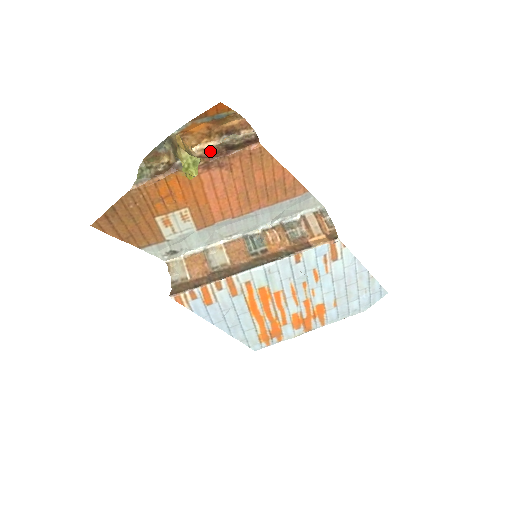
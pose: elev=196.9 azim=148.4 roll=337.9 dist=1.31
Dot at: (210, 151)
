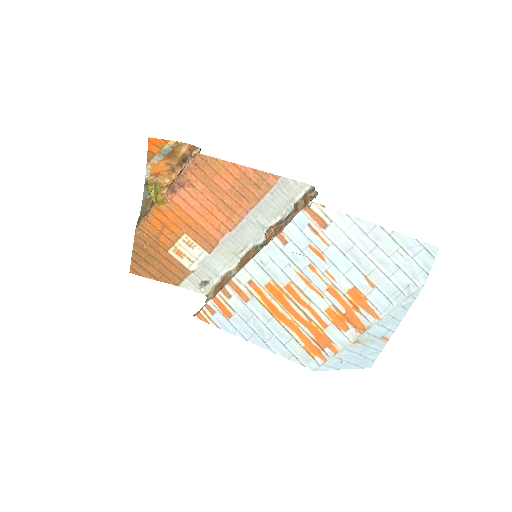
Dot at: occluded
